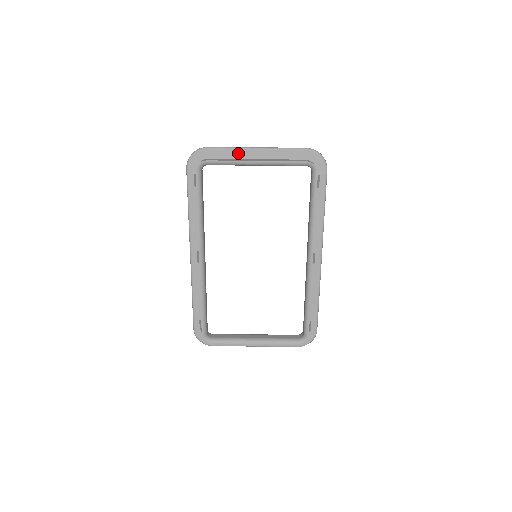
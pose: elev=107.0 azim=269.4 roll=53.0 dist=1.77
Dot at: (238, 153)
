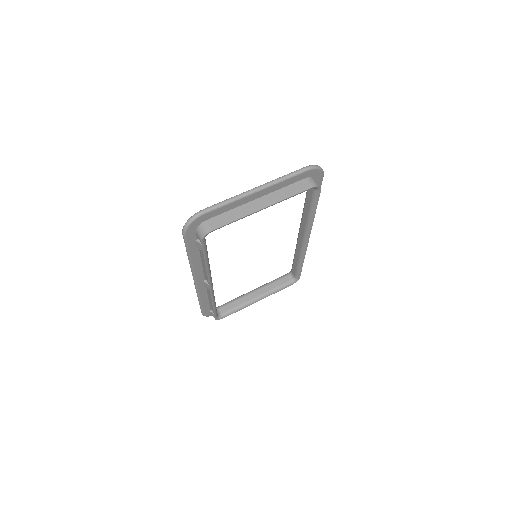
Dot at: (238, 202)
